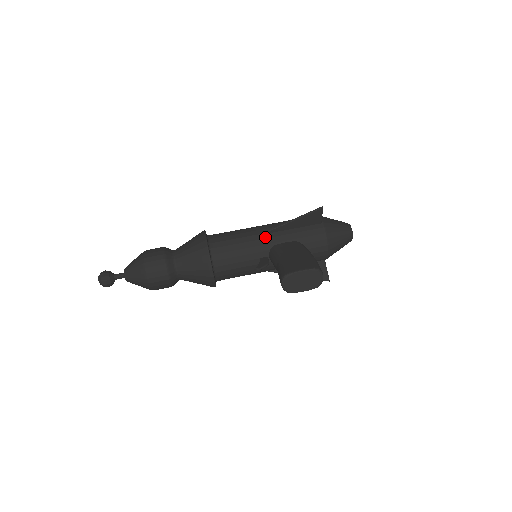
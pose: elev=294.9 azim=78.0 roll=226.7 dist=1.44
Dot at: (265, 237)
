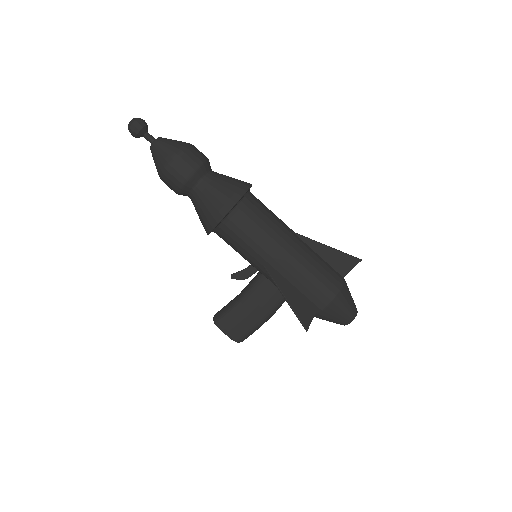
Dot at: (264, 271)
